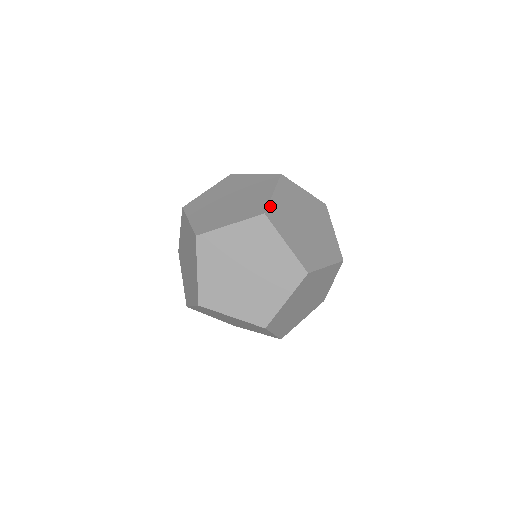
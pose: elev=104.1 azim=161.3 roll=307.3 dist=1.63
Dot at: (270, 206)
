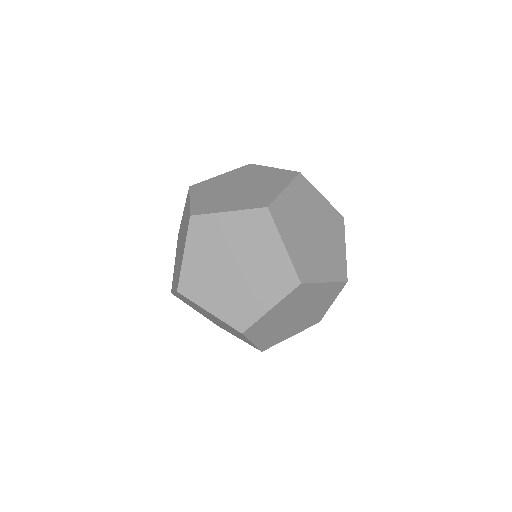
Dot at: (296, 267)
